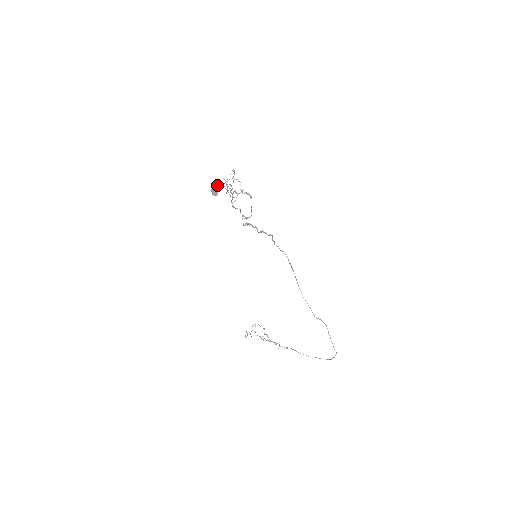
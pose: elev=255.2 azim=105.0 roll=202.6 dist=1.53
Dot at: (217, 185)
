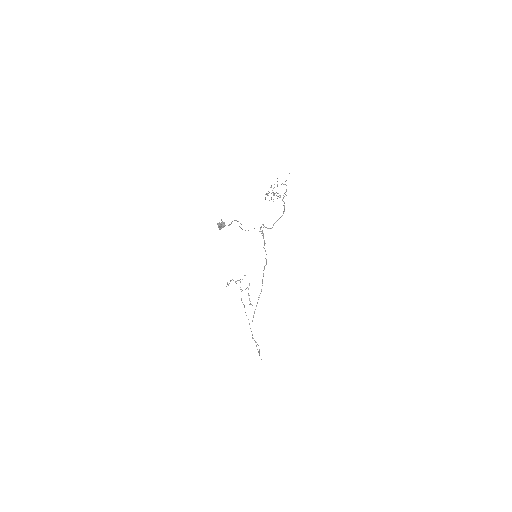
Dot at: (223, 225)
